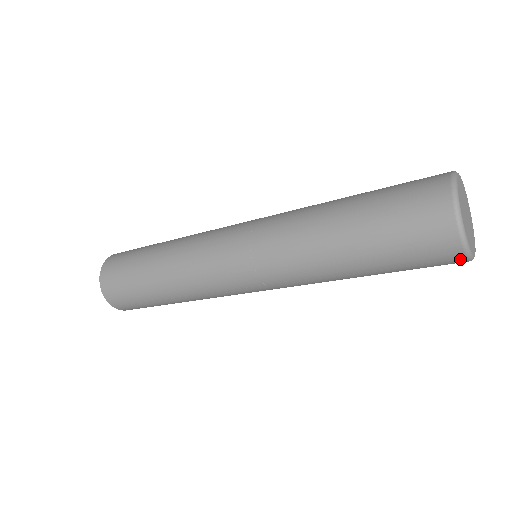
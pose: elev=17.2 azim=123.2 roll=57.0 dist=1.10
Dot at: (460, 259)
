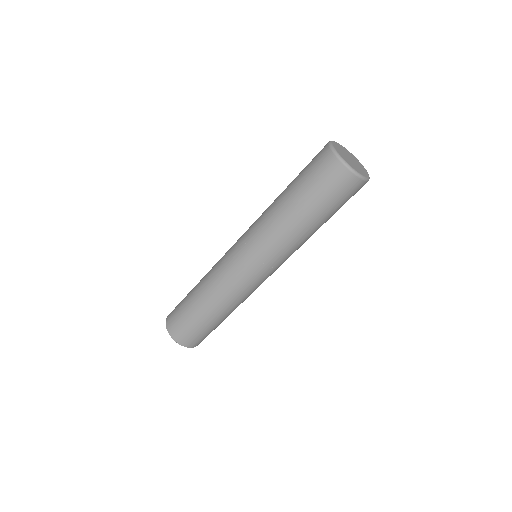
Dot at: (364, 184)
